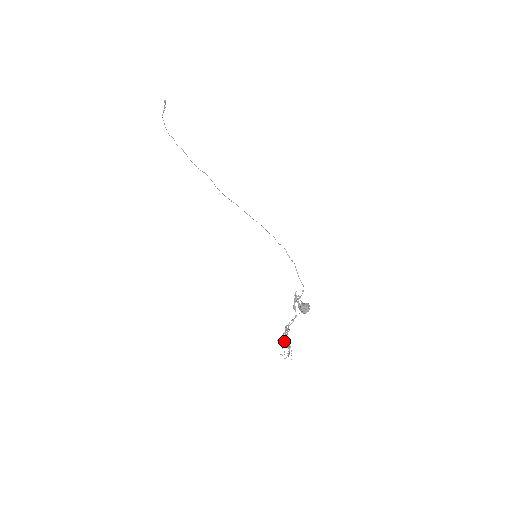
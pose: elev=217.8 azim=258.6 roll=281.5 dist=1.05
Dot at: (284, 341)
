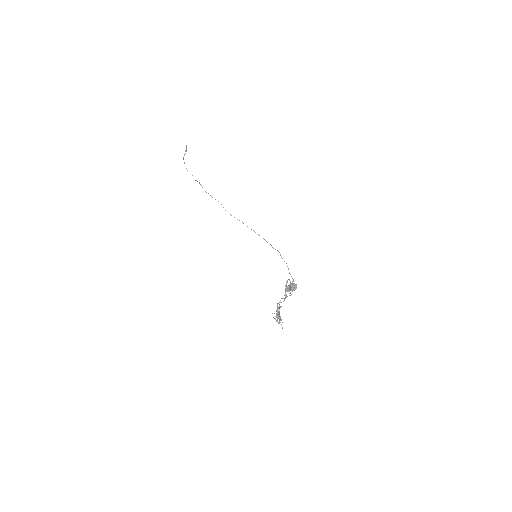
Dot at: (276, 314)
